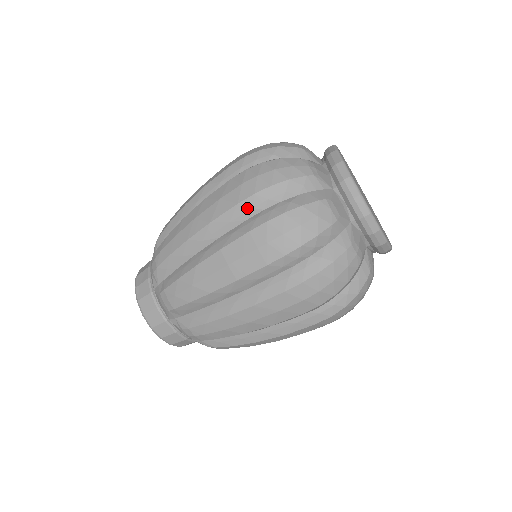
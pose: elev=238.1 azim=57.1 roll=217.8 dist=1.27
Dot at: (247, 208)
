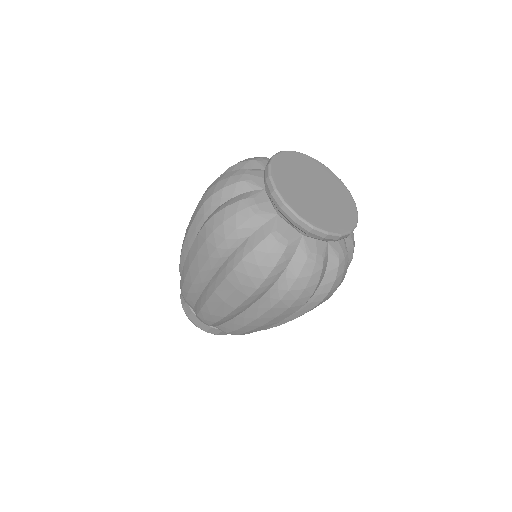
Dot at: (217, 259)
